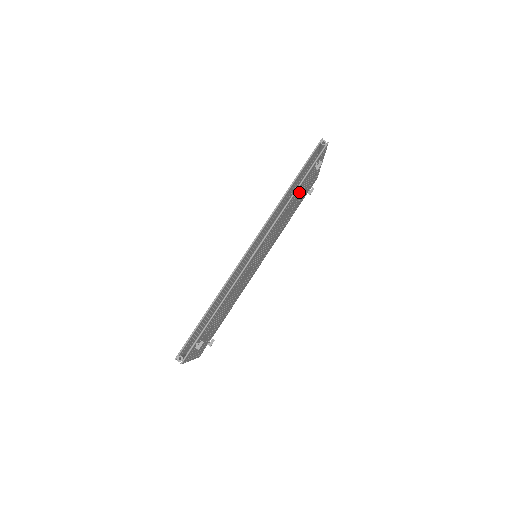
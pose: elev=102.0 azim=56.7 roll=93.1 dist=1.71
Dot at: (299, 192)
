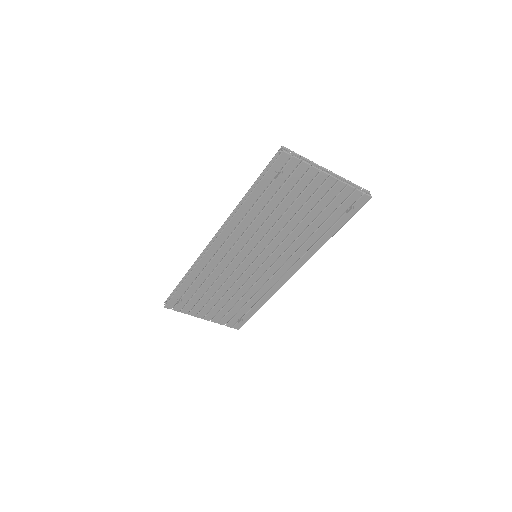
Dot at: (277, 202)
